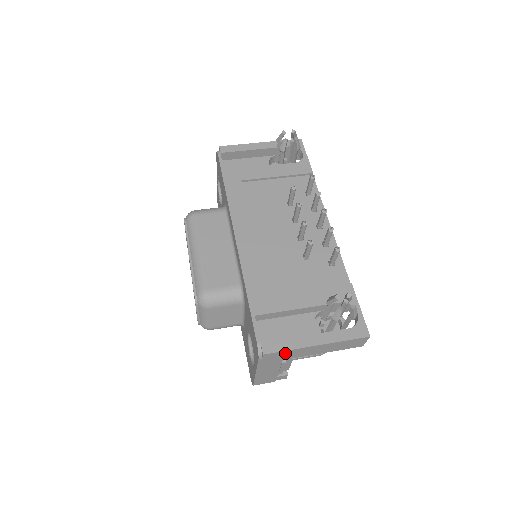
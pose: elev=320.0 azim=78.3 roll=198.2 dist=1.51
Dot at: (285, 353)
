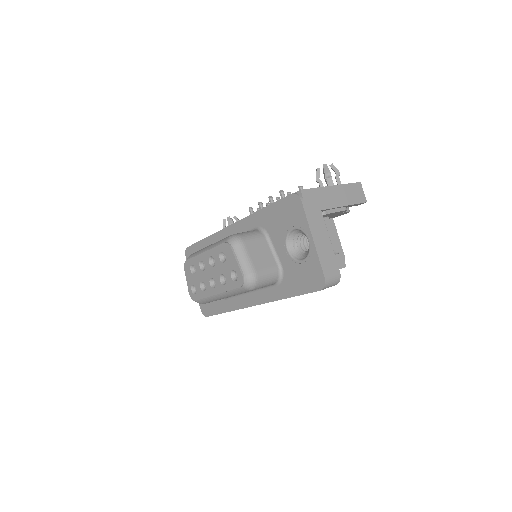
Dot at: (316, 194)
